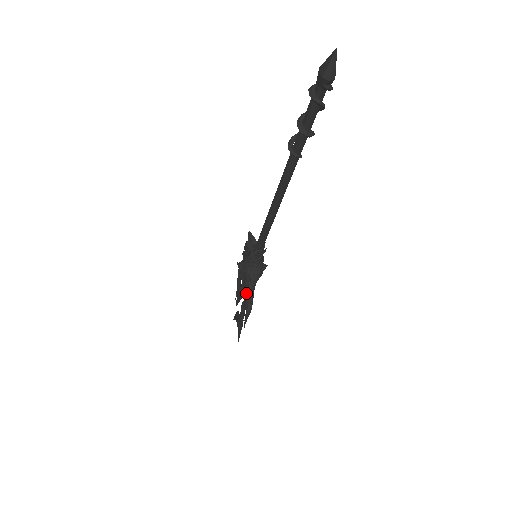
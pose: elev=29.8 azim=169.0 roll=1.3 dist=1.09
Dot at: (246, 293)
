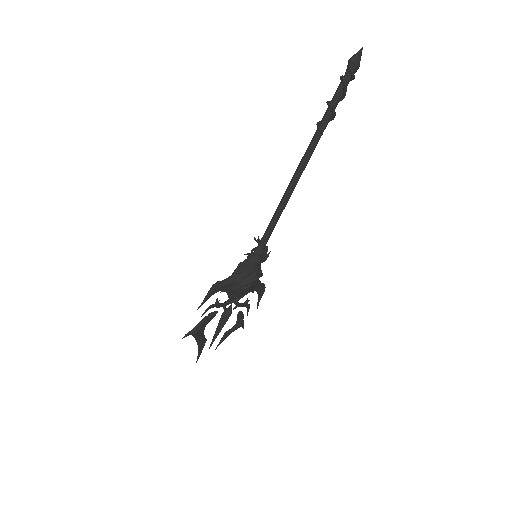
Dot at: (225, 279)
